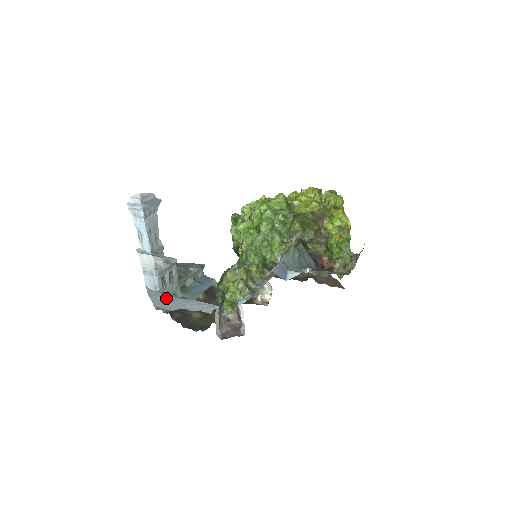
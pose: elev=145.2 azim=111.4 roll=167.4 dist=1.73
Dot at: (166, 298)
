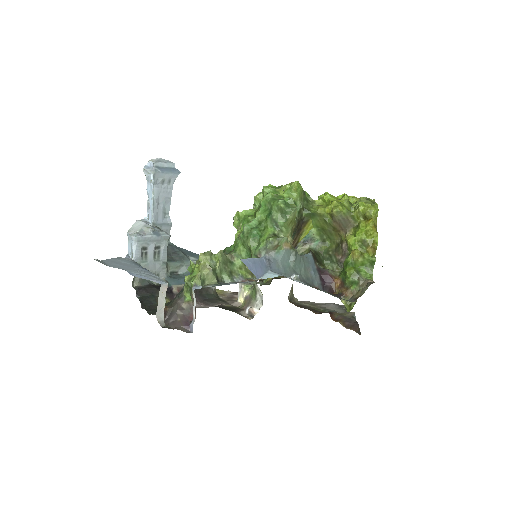
Dot at: (128, 263)
